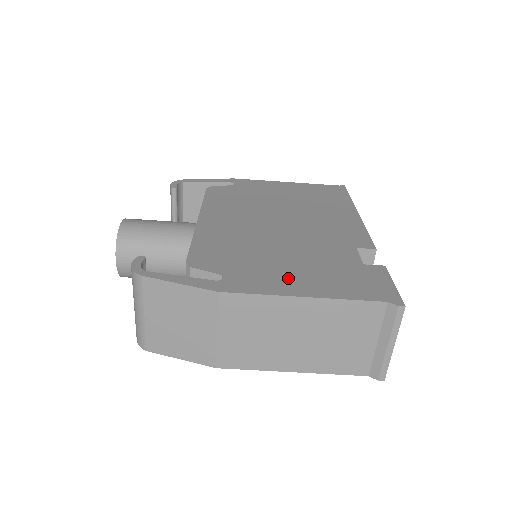
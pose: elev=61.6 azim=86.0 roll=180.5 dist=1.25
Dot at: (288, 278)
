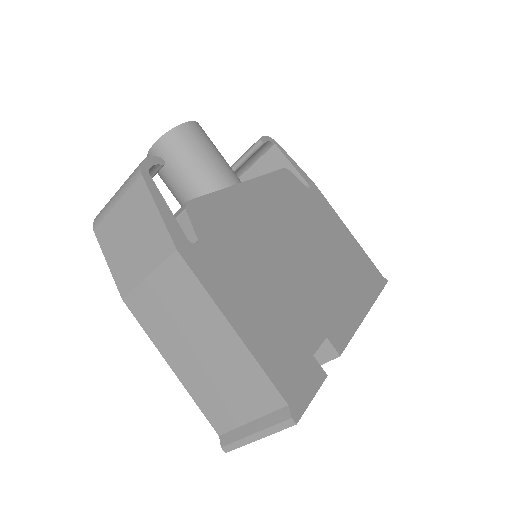
Dot at: (242, 299)
